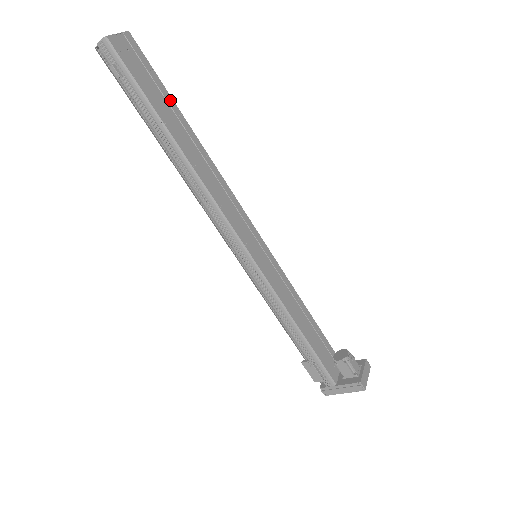
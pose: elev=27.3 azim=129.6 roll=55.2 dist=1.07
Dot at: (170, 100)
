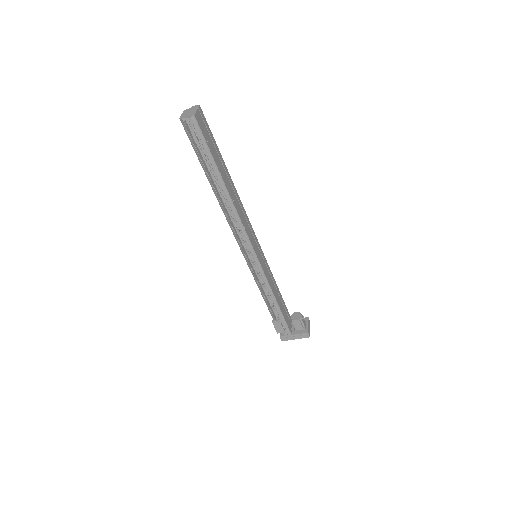
Dot at: (219, 154)
